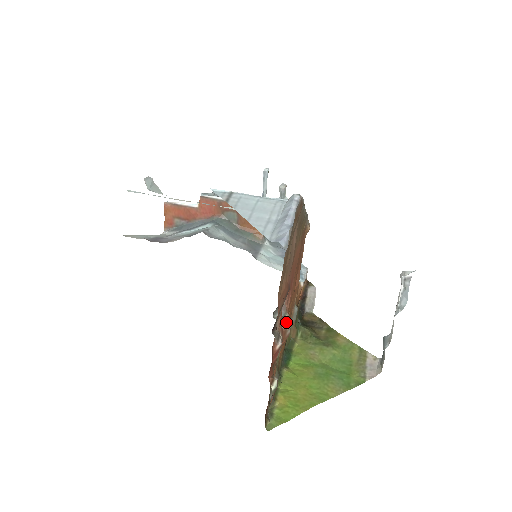
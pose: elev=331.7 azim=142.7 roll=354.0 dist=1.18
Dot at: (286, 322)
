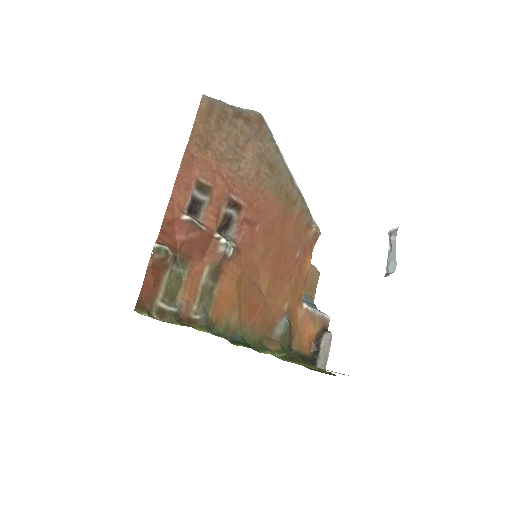
Dot at: (222, 237)
